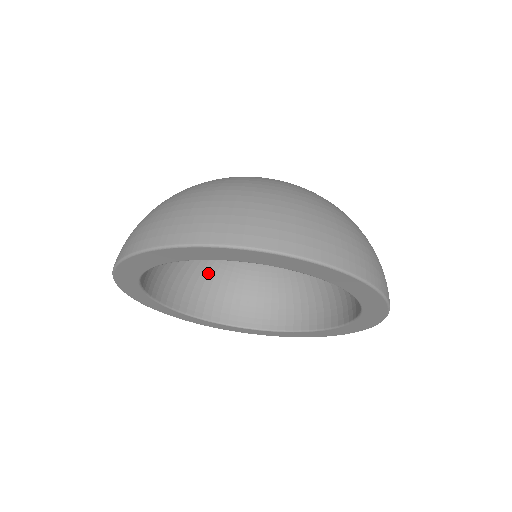
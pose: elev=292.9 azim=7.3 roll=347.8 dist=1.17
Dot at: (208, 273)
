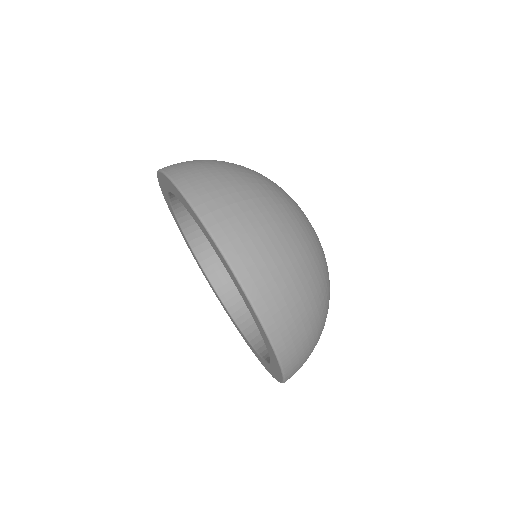
Dot at: occluded
